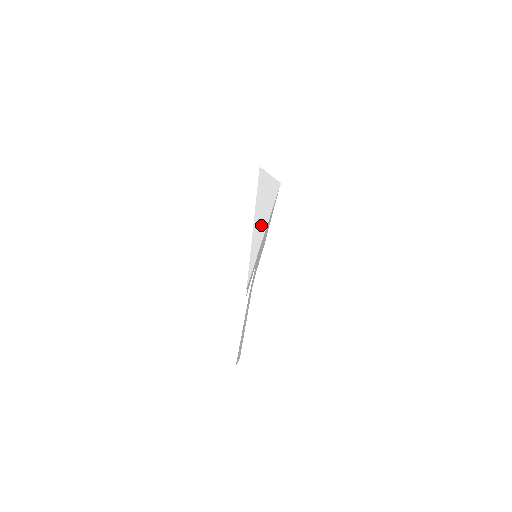
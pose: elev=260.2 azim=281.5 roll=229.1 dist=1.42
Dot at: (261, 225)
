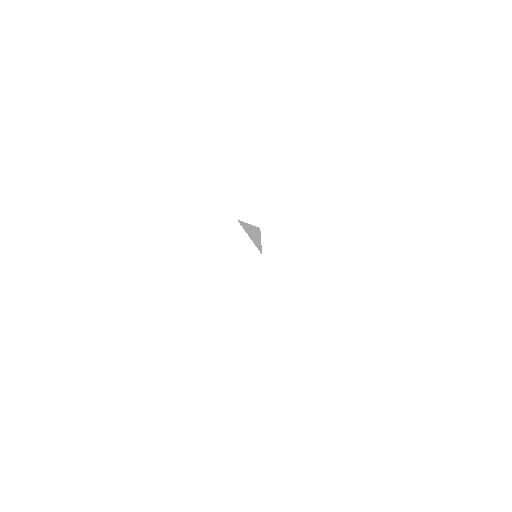
Dot at: (256, 238)
